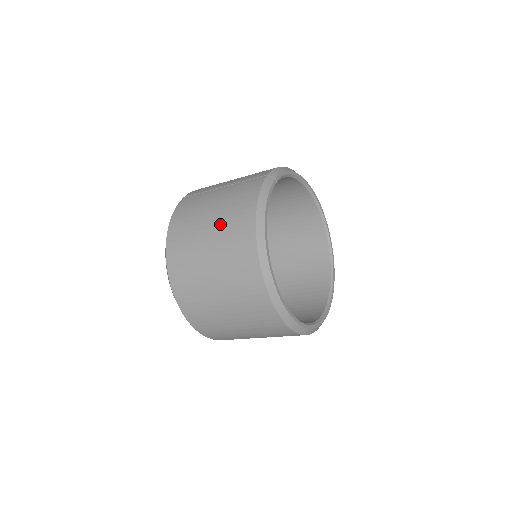
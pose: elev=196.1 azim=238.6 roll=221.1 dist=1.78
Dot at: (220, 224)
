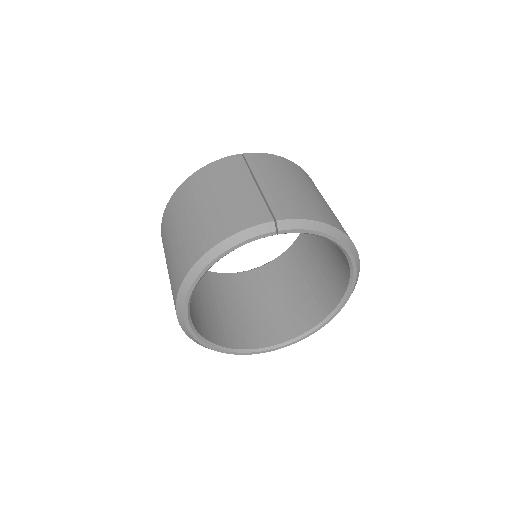
Dot at: (202, 218)
